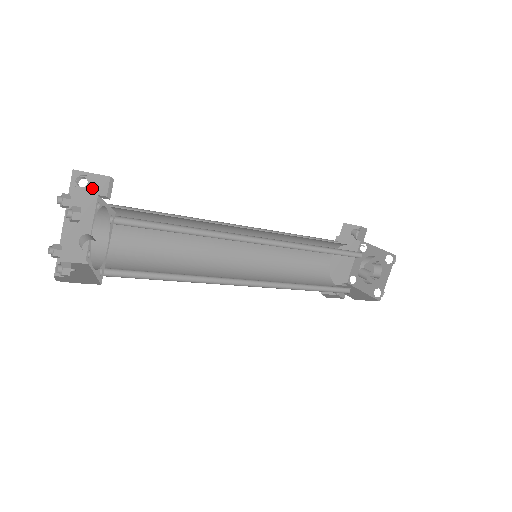
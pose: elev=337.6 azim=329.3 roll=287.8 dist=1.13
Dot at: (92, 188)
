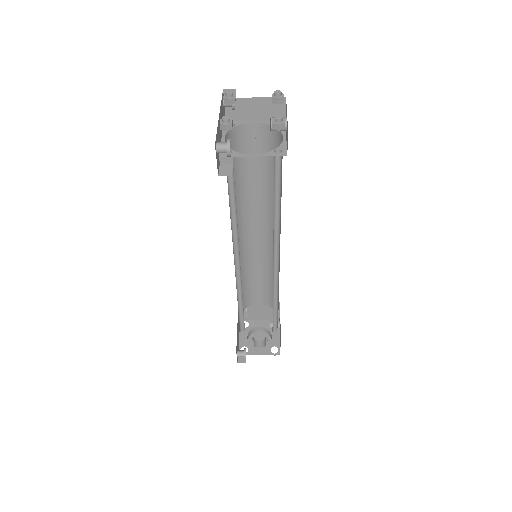
Dot at: (223, 113)
